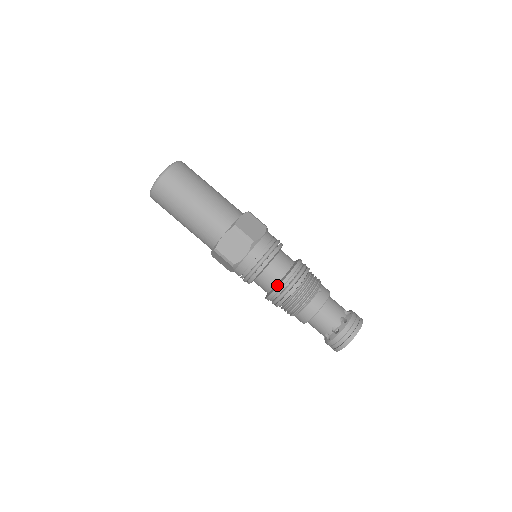
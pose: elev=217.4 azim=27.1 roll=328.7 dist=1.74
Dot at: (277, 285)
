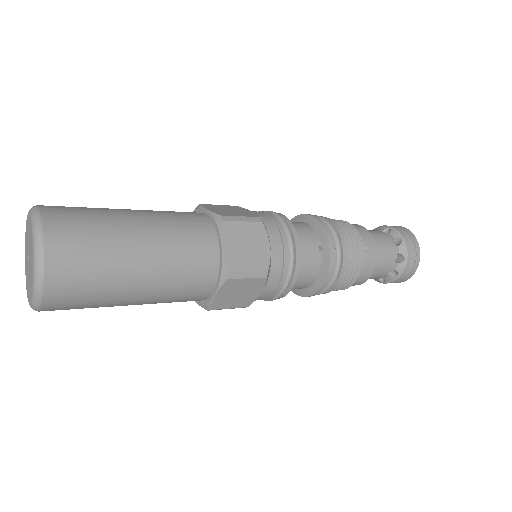
Dot at: (315, 287)
